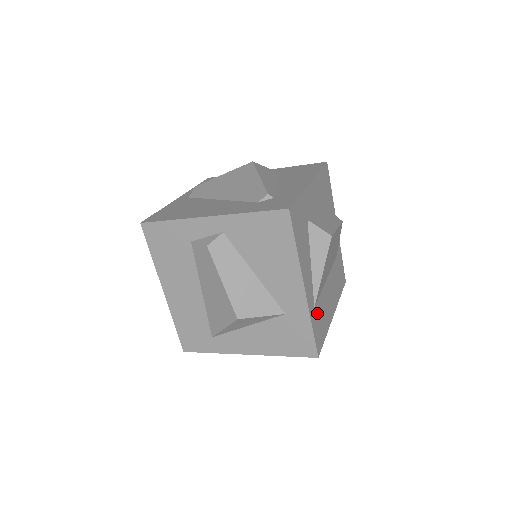
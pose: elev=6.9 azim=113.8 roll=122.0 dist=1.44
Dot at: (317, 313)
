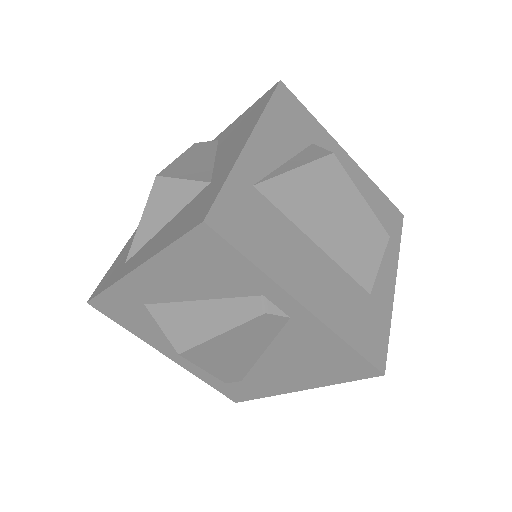
Dot at: (255, 203)
